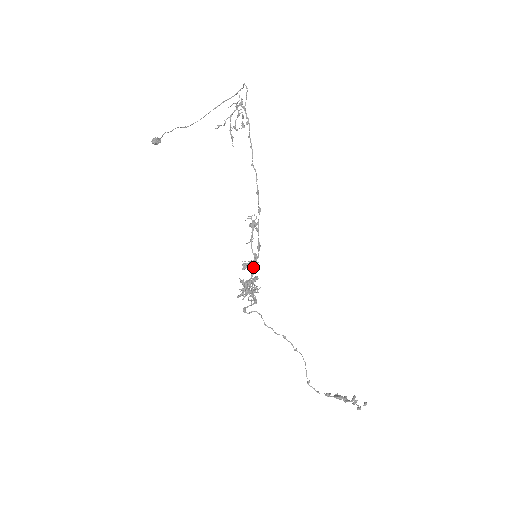
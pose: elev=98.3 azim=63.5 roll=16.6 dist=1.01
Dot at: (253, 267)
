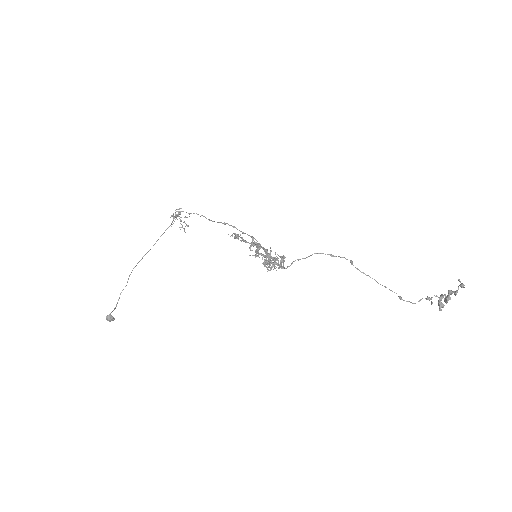
Dot at: (259, 245)
